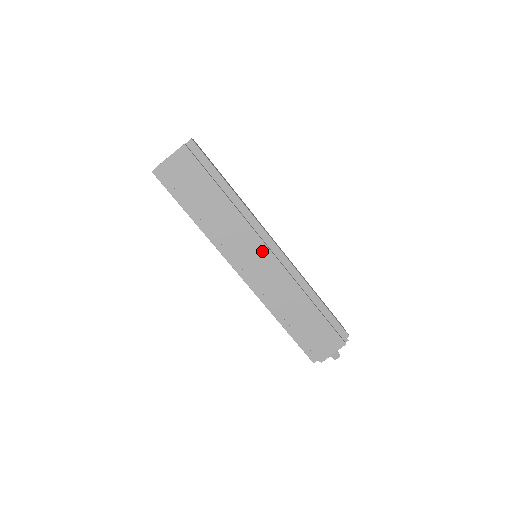
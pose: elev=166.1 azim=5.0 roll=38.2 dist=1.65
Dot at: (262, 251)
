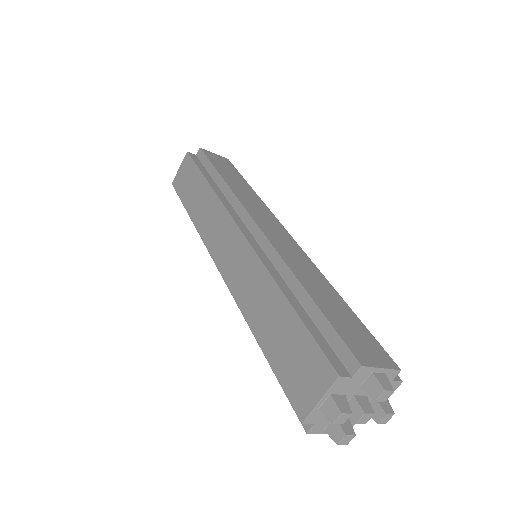
Dot at: (231, 232)
